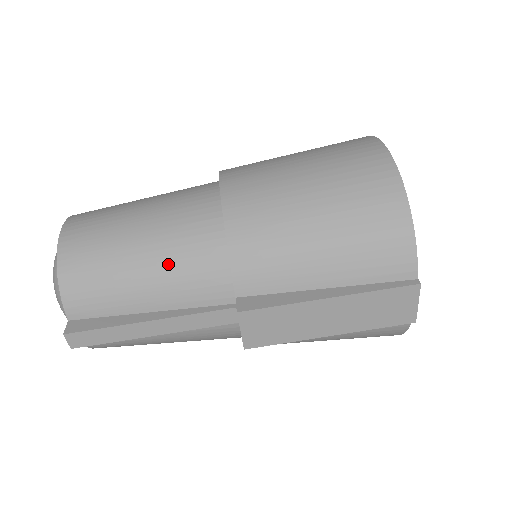
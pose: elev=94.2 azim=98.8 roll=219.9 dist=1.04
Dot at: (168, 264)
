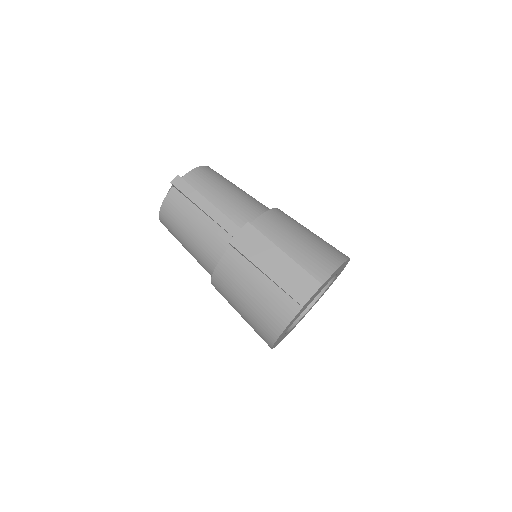
Dot at: (238, 199)
